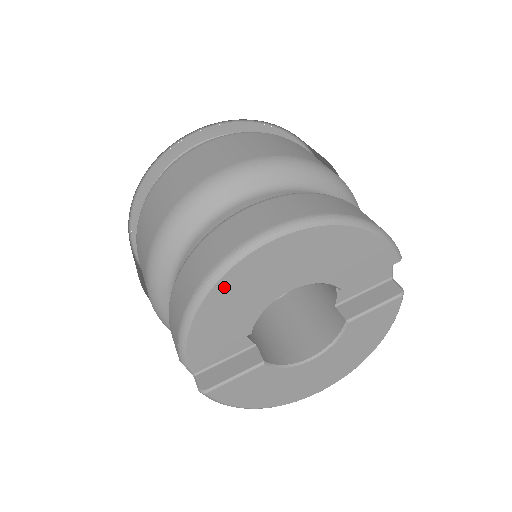
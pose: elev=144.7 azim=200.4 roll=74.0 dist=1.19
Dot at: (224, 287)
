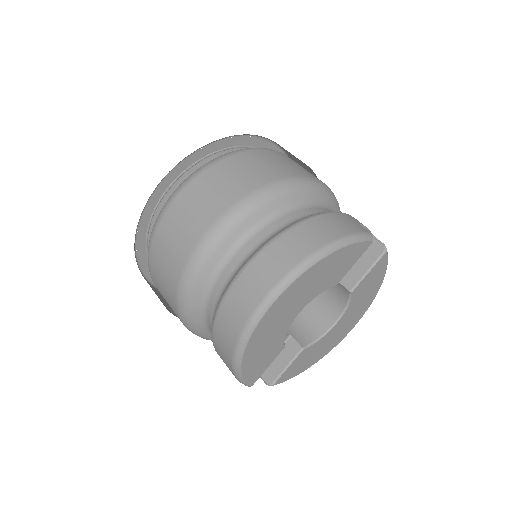
Dot at: (251, 347)
